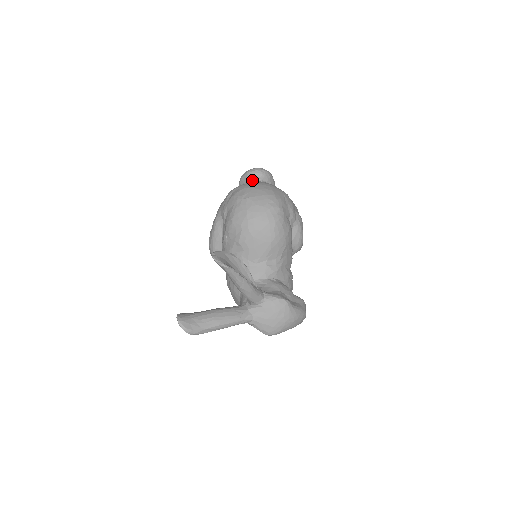
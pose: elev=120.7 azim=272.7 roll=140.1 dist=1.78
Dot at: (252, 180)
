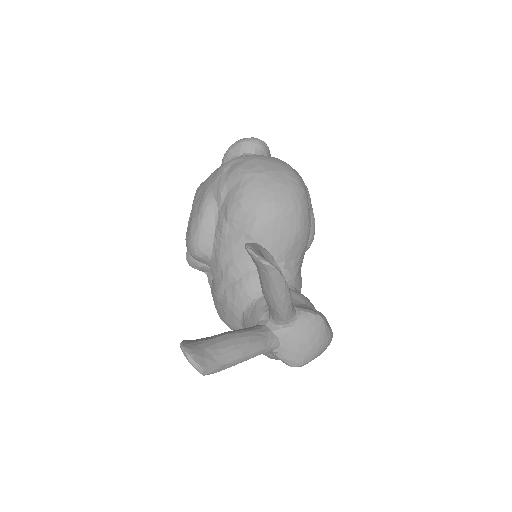
Dot at: (248, 152)
